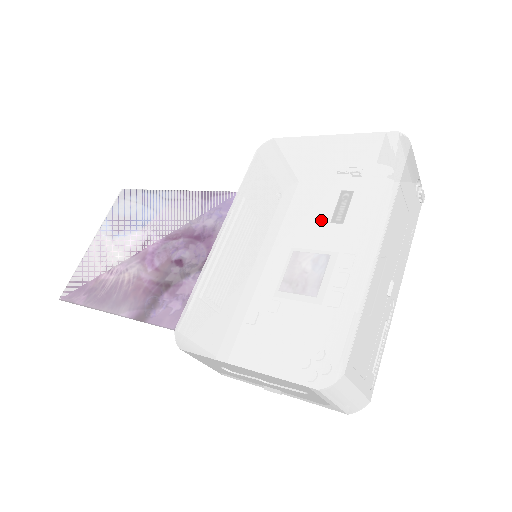
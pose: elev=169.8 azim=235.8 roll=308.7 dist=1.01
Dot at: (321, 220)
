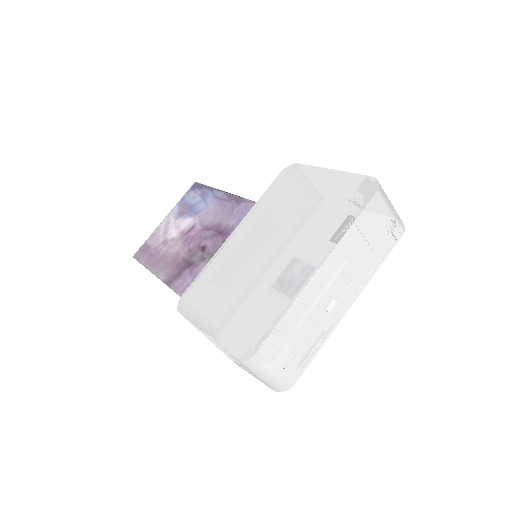
Dot at: (293, 240)
